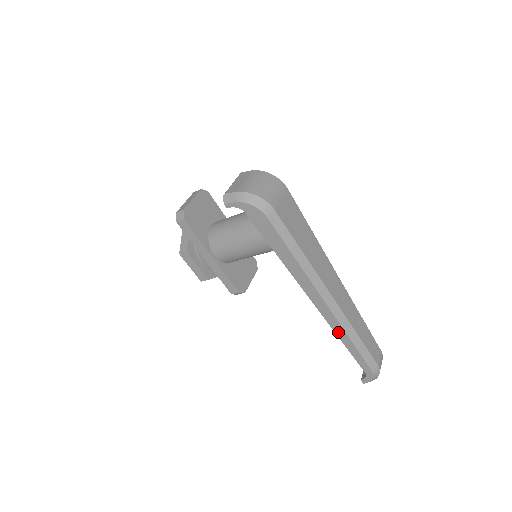
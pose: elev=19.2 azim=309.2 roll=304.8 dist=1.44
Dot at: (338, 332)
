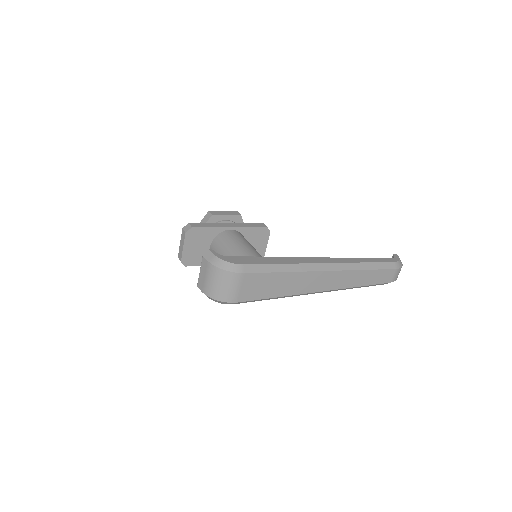
Dot at: occluded
